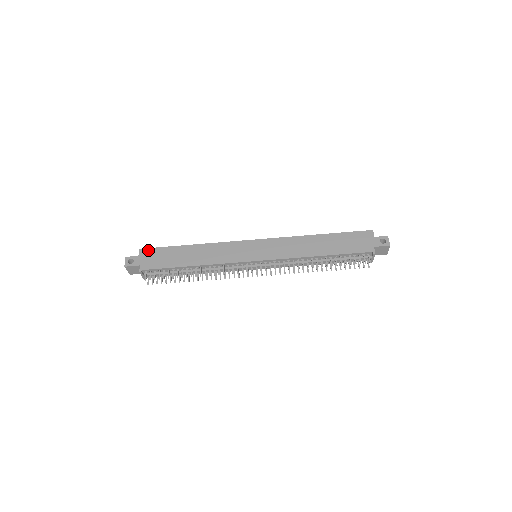
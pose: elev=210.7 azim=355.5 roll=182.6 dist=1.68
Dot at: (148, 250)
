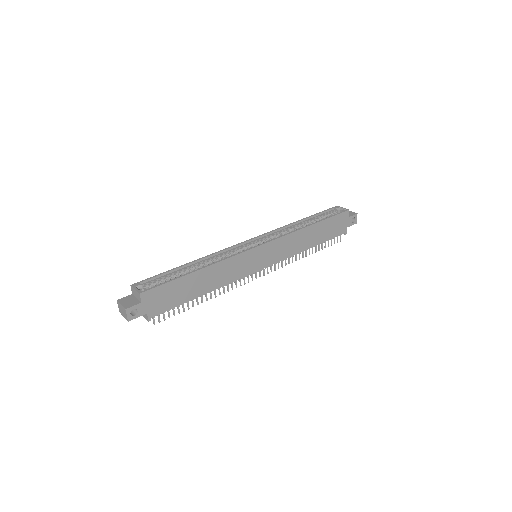
Dot at: (152, 292)
